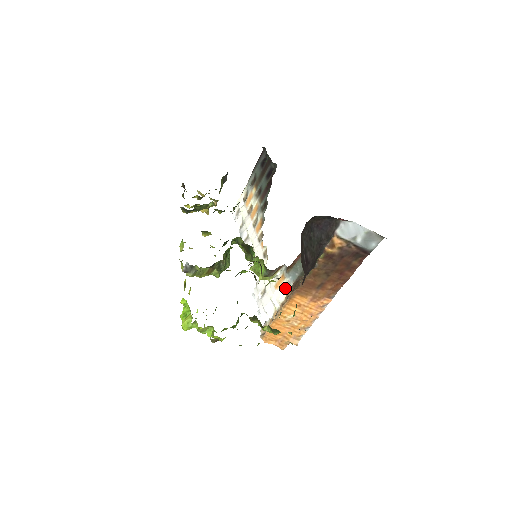
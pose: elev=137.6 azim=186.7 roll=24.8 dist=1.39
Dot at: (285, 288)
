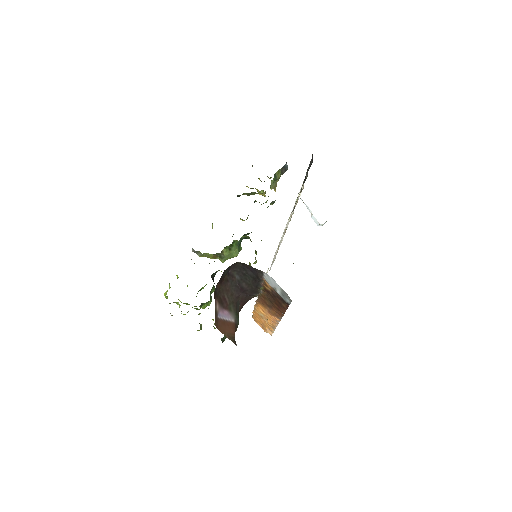
Dot at: occluded
